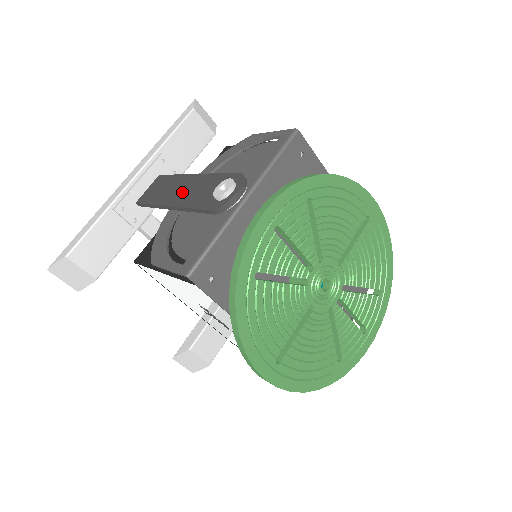
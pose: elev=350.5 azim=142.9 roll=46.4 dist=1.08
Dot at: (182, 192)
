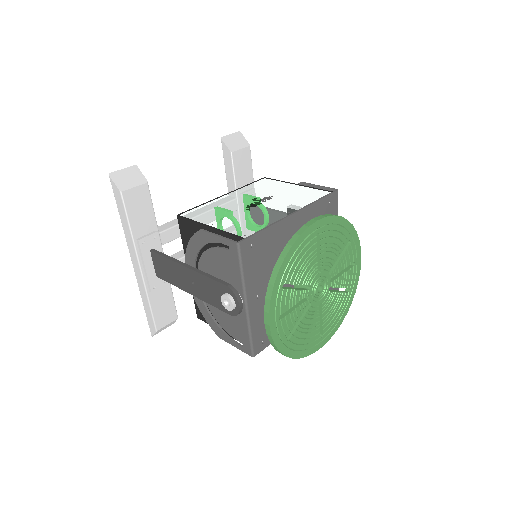
Dot at: (191, 285)
